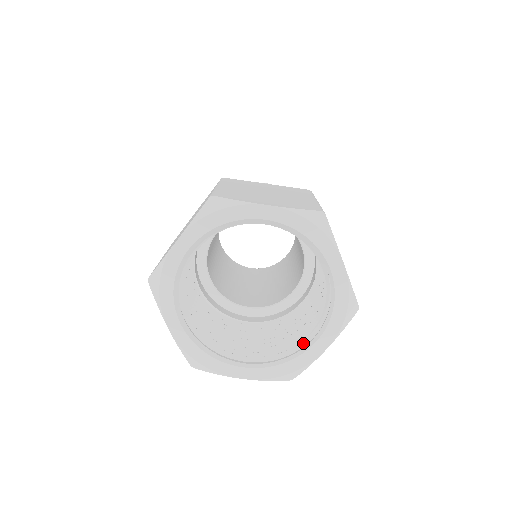
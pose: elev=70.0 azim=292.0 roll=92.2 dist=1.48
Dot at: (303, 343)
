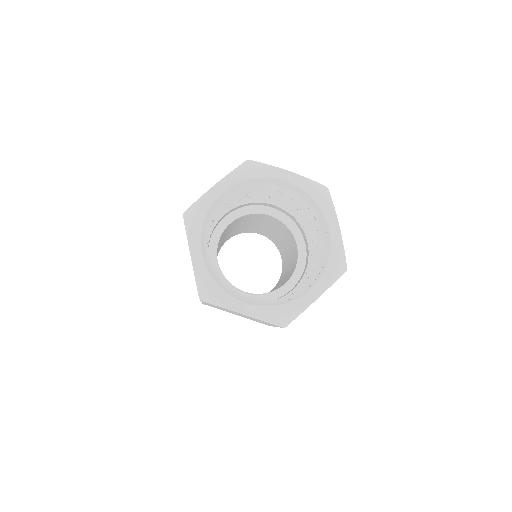
Dot at: (299, 292)
